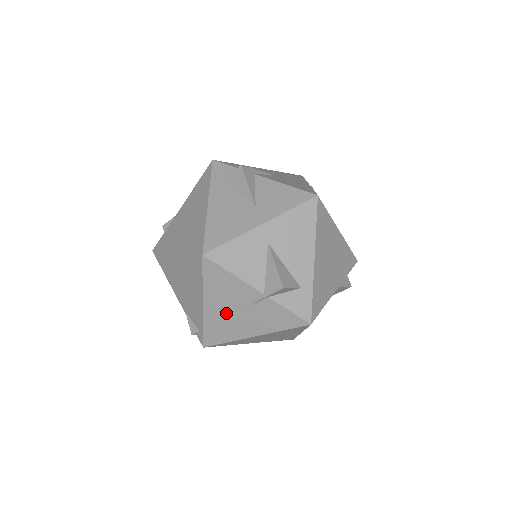
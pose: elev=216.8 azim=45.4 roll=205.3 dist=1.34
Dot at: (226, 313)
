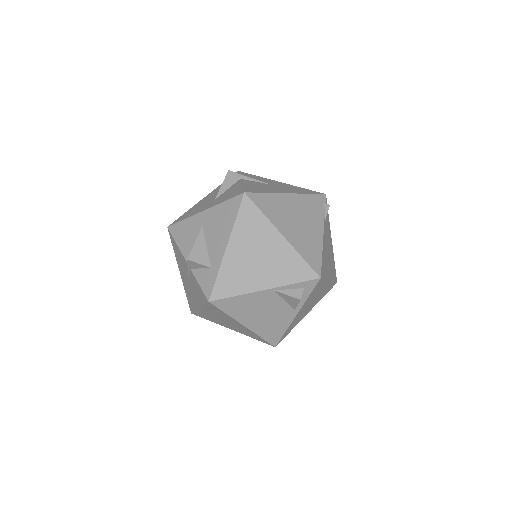
Dot at: (186, 281)
